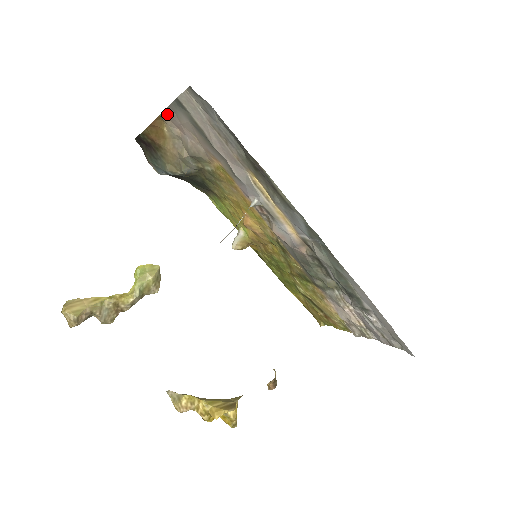
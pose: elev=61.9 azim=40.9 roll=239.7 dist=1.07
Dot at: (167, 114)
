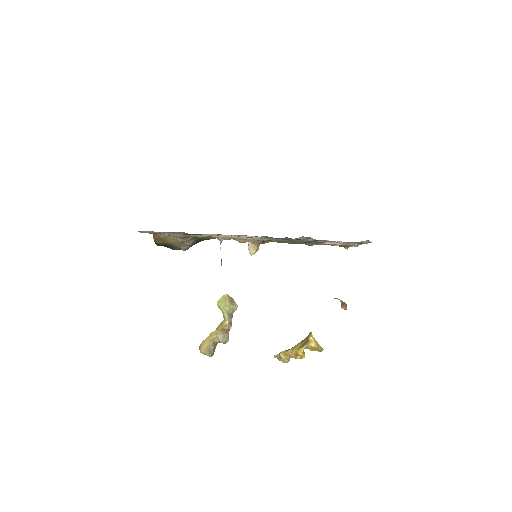
Dot at: occluded
